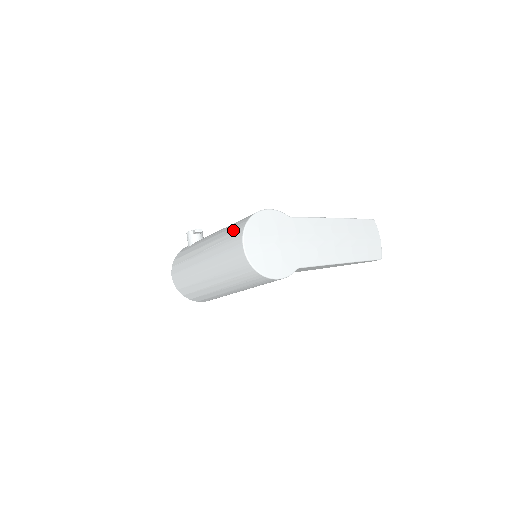
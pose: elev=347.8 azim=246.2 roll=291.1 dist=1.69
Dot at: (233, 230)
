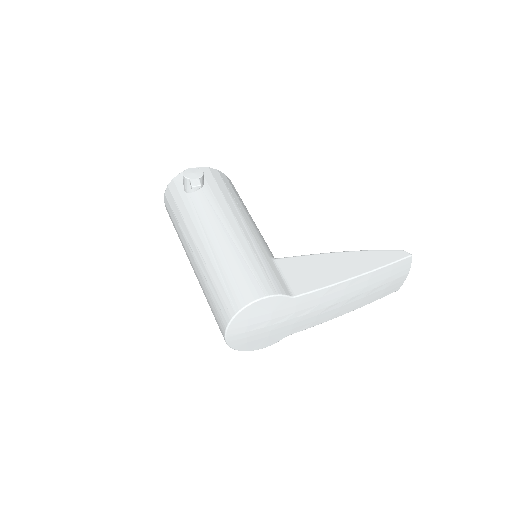
Dot at: (221, 297)
